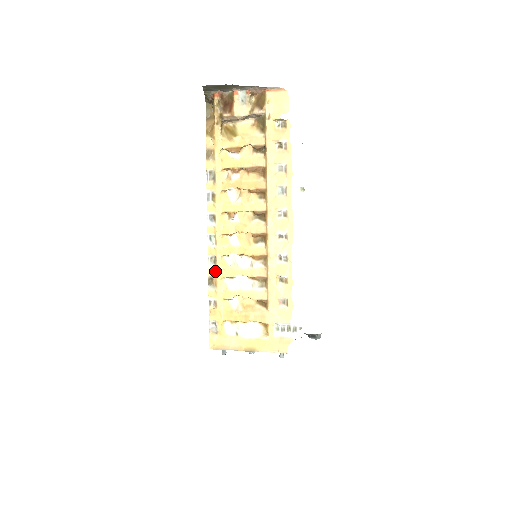
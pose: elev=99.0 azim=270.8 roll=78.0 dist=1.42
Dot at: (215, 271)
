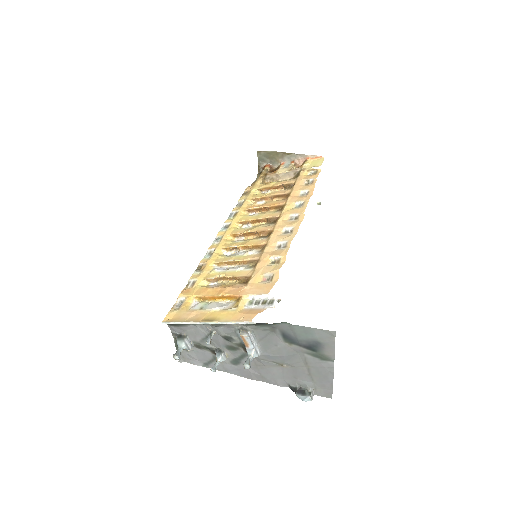
Dot at: (208, 259)
